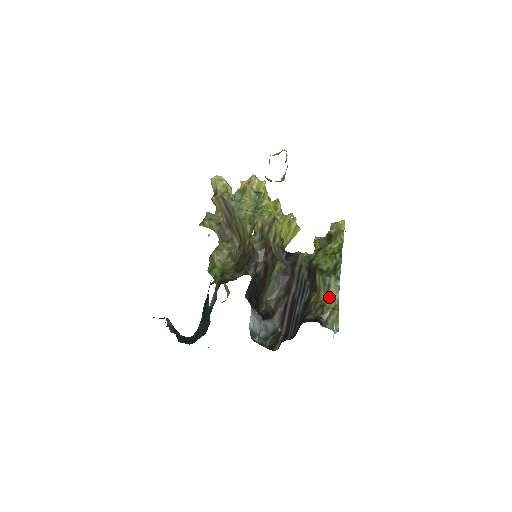
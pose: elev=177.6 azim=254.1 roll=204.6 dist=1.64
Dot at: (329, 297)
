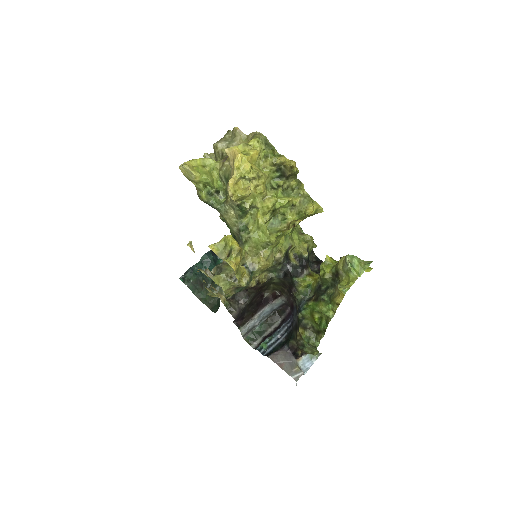
Dot at: (308, 347)
